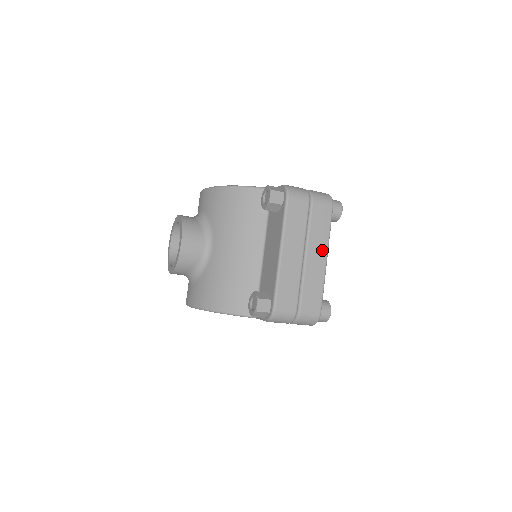
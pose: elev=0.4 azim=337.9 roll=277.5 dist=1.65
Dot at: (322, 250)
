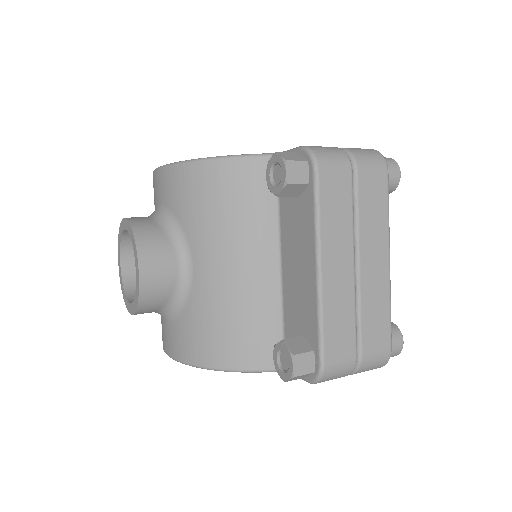
Dot at: (381, 248)
